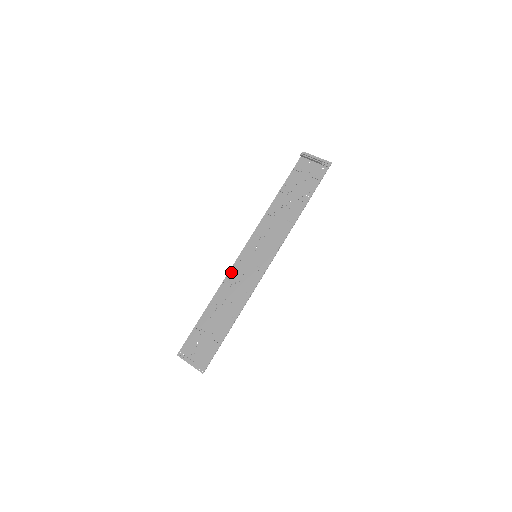
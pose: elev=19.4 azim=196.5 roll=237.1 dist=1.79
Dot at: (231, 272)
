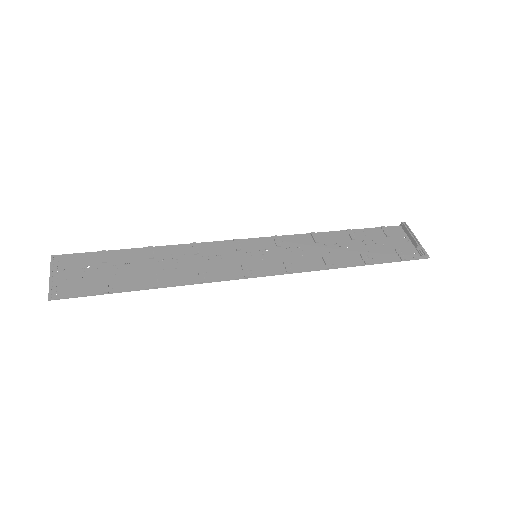
Dot at: (212, 244)
